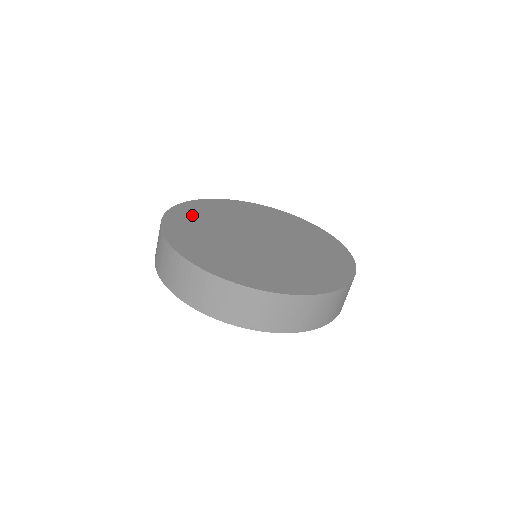
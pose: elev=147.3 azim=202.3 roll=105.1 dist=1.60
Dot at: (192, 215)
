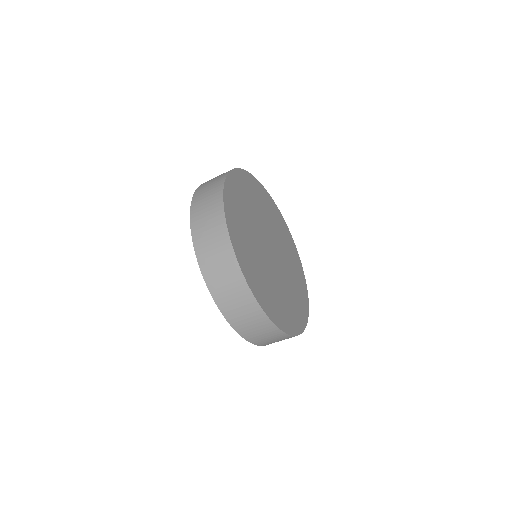
Dot at: (238, 198)
